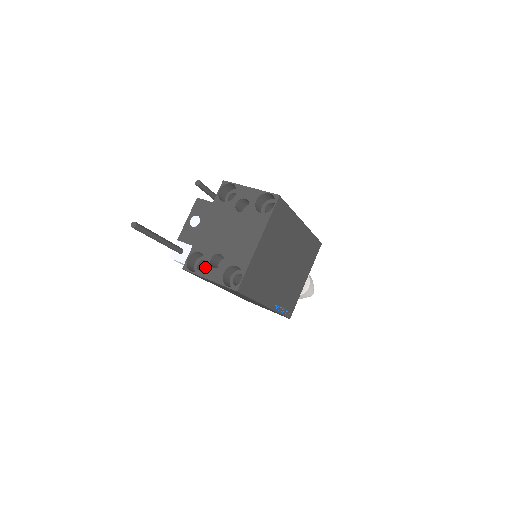
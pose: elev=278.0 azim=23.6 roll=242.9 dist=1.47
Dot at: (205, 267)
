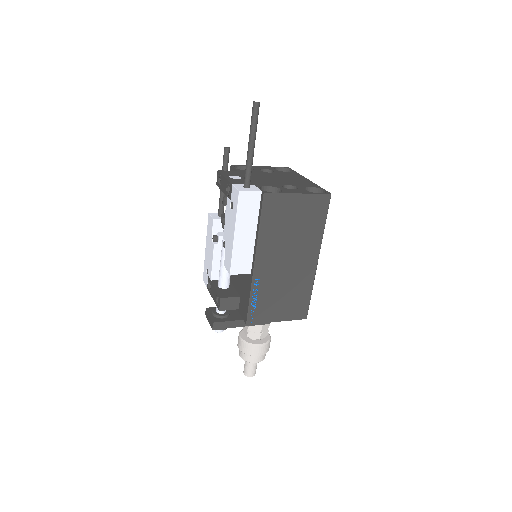
Dot at: (285, 190)
